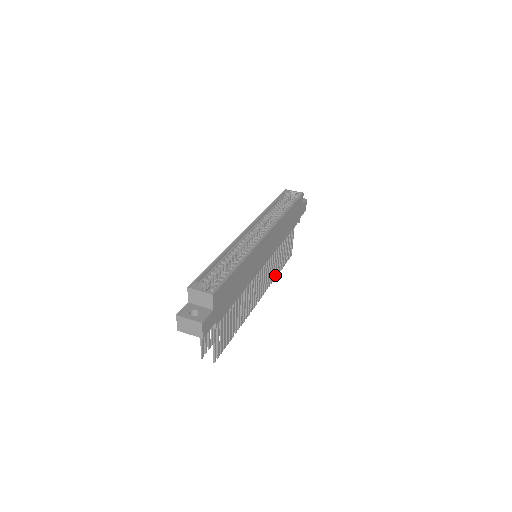
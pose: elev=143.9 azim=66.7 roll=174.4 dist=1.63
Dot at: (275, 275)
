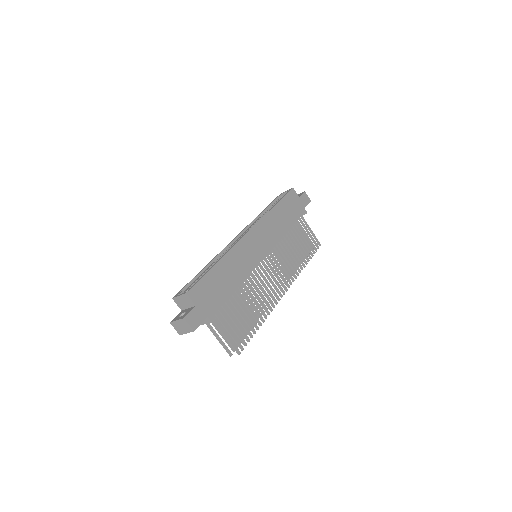
Dot at: (300, 267)
